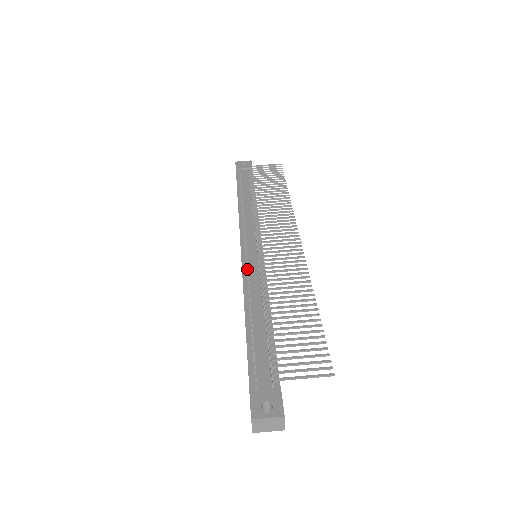
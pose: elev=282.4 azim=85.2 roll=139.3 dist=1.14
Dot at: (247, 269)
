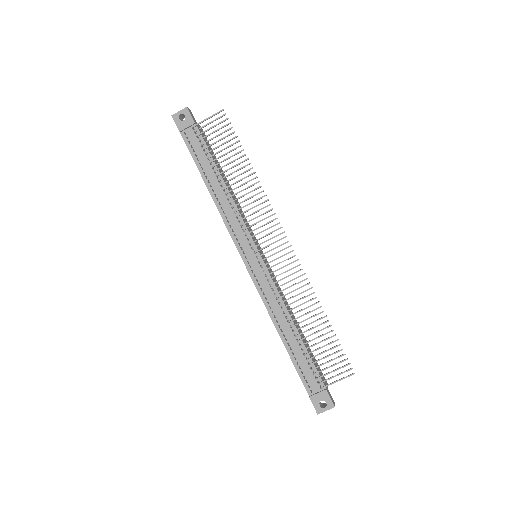
Dot at: (260, 288)
